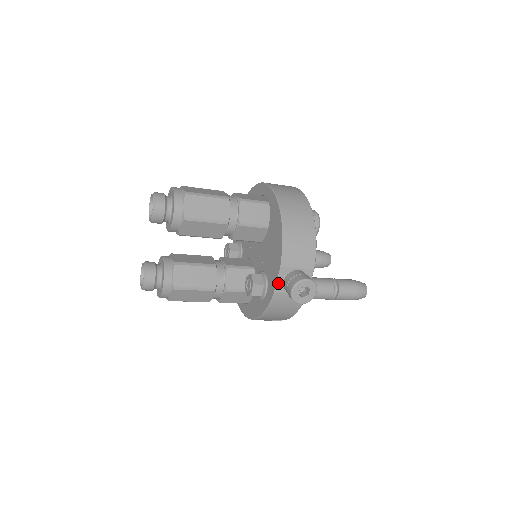
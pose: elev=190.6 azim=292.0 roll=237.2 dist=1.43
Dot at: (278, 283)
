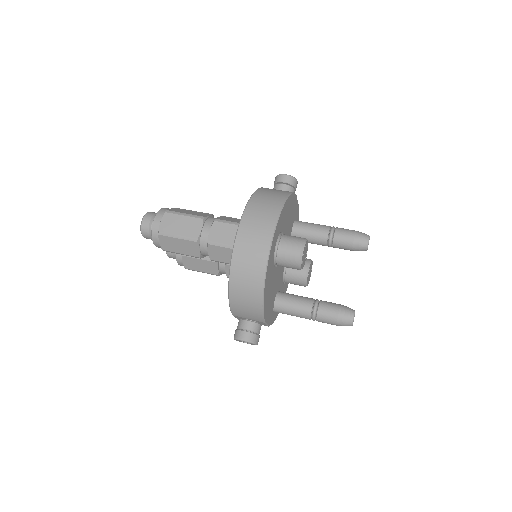
Dot at: (237, 318)
